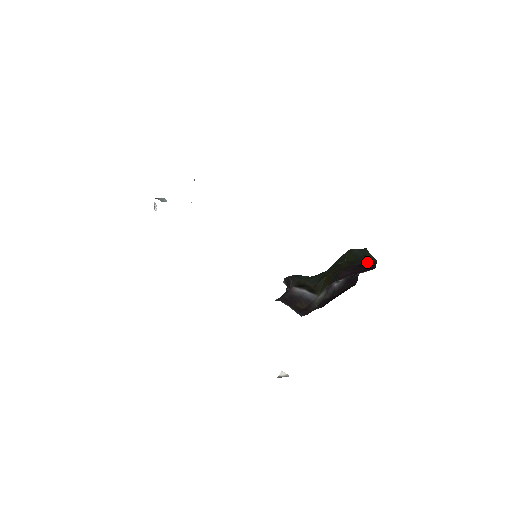
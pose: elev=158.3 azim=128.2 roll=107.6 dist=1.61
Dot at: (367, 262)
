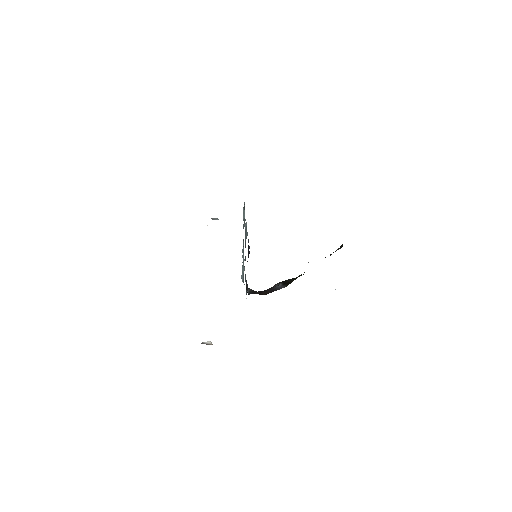
Dot at: occluded
